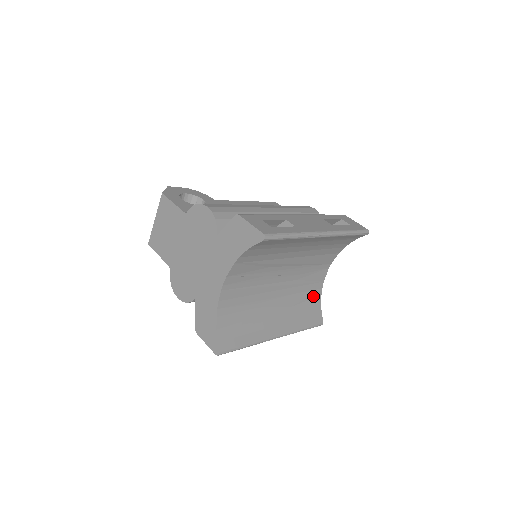
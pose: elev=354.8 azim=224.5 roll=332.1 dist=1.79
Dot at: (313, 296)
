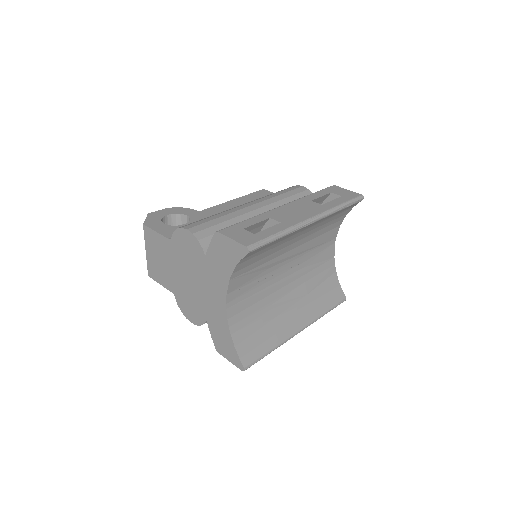
Dot at: (327, 275)
